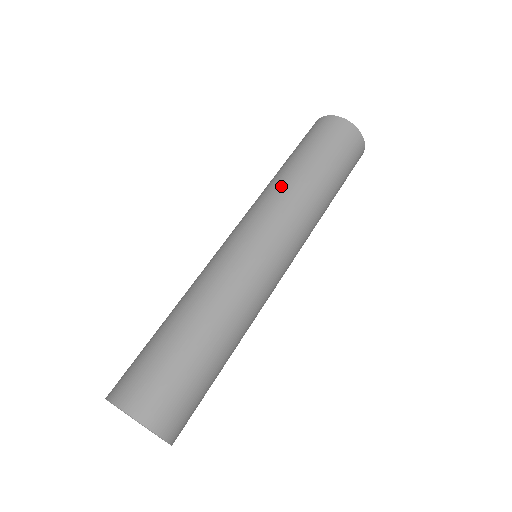
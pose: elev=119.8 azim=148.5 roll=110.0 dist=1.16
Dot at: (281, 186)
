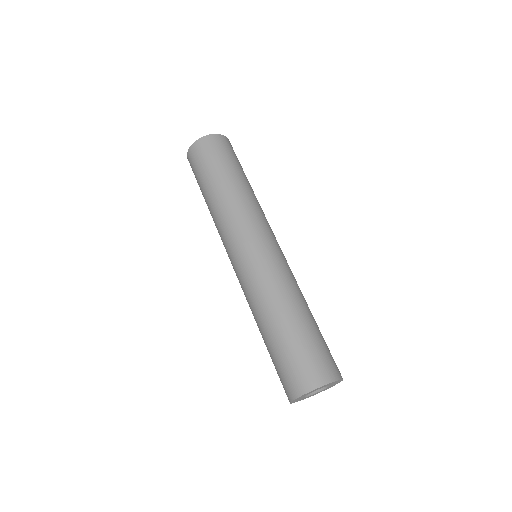
Dot at: (232, 204)
